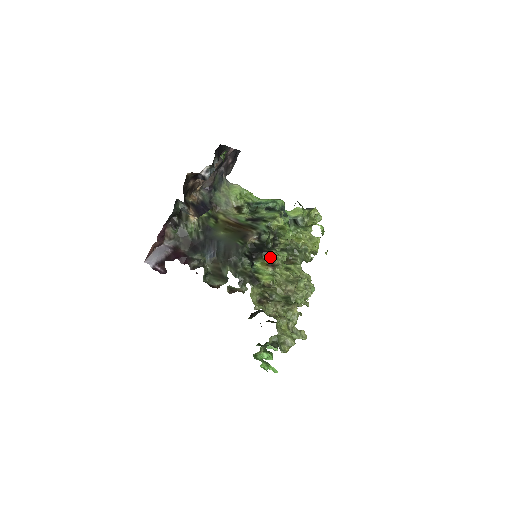
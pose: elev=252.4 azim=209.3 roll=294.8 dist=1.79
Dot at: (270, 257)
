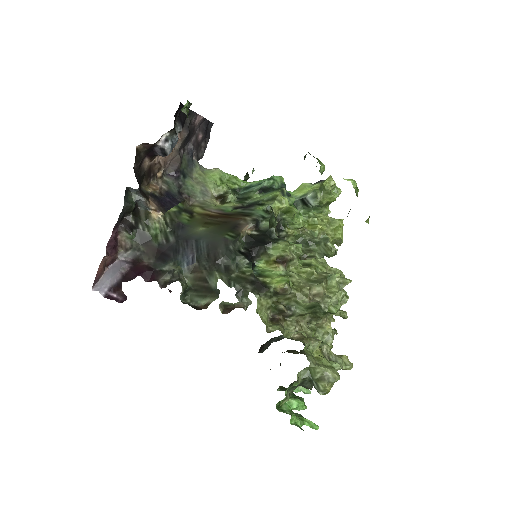
Dot at: (278, 249)
